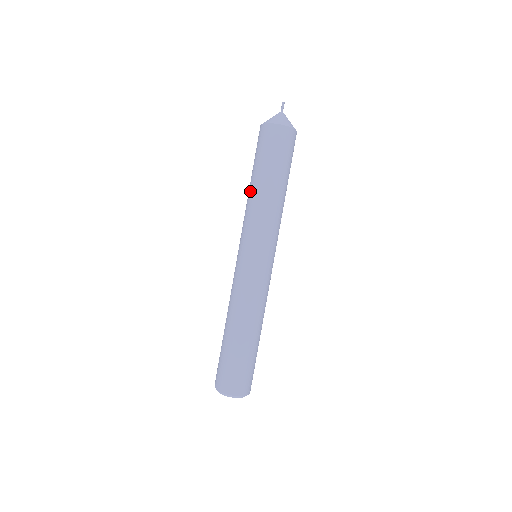
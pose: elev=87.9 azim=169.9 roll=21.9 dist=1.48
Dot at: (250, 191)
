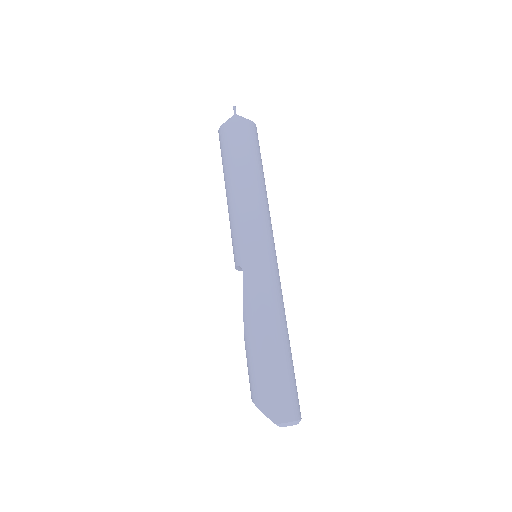
Dot at: (242, 184)
